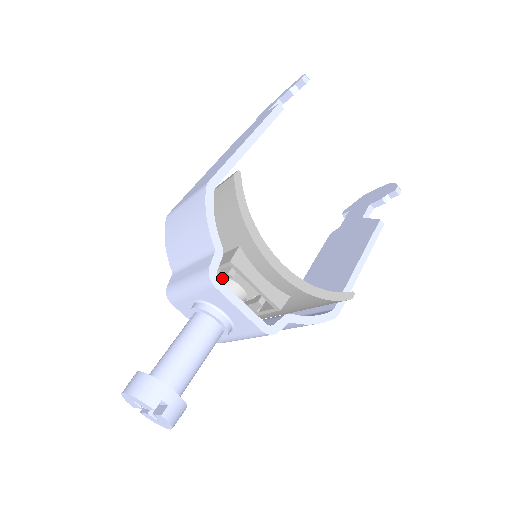
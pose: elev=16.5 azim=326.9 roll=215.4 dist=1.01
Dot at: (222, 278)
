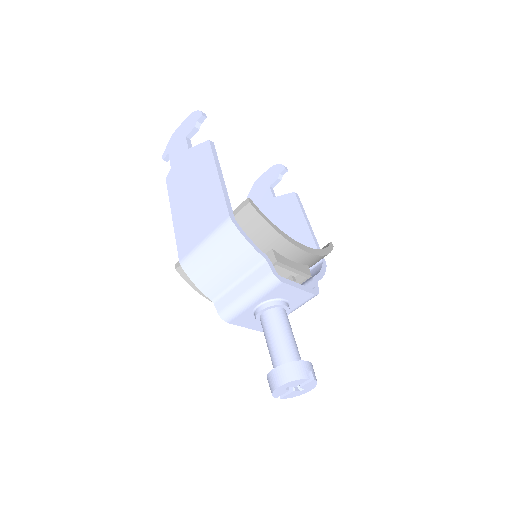
Dot at: occluded
